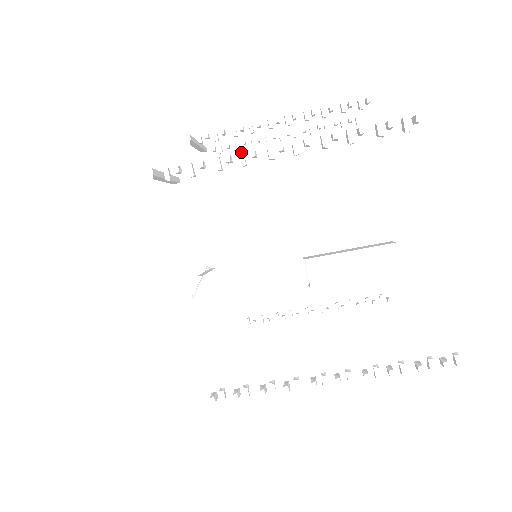
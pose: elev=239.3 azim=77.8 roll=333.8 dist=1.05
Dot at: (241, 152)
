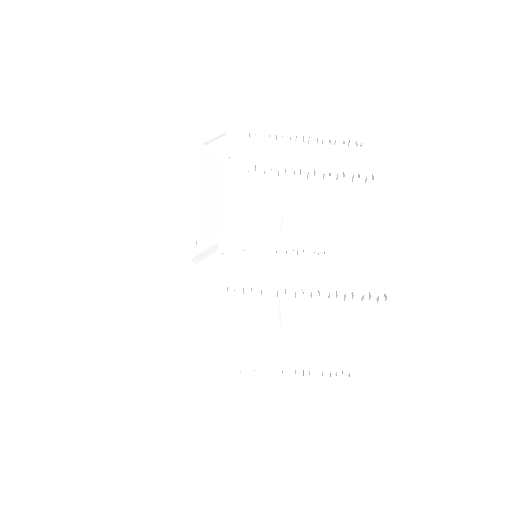
Dot at: (280, 292)
